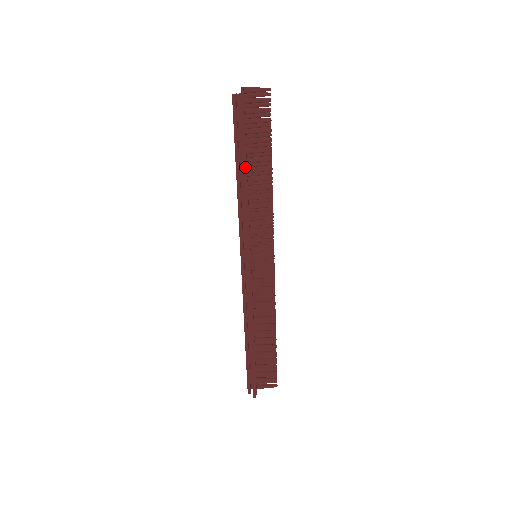
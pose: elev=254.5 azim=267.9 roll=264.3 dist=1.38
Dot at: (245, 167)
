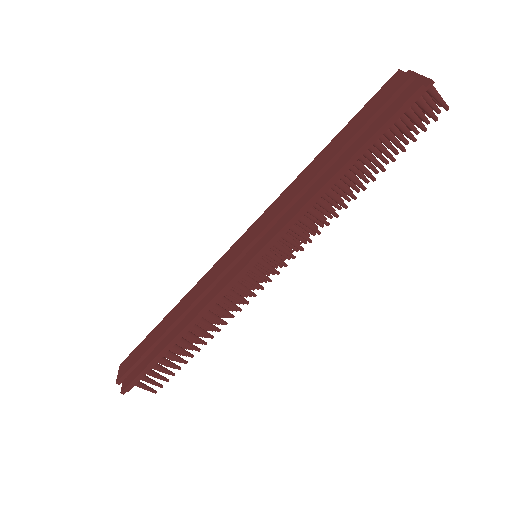
Dot at: (348, 166)
